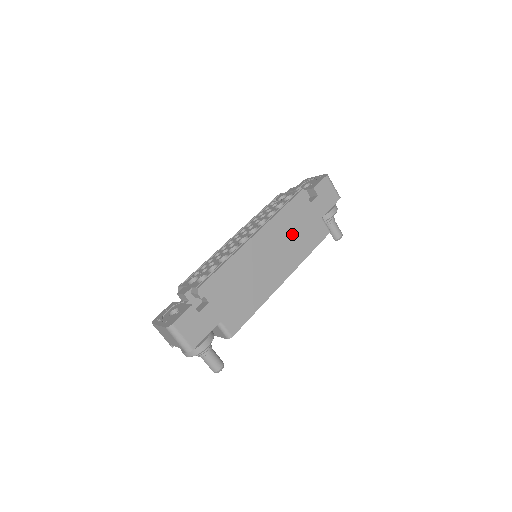
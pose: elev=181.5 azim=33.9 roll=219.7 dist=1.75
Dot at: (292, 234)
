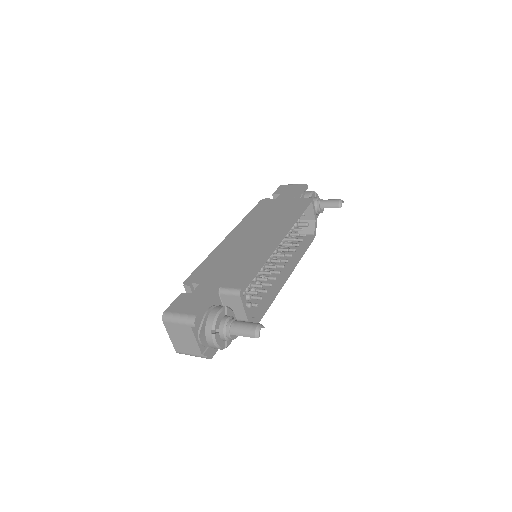
Dot at: (268, 218)
